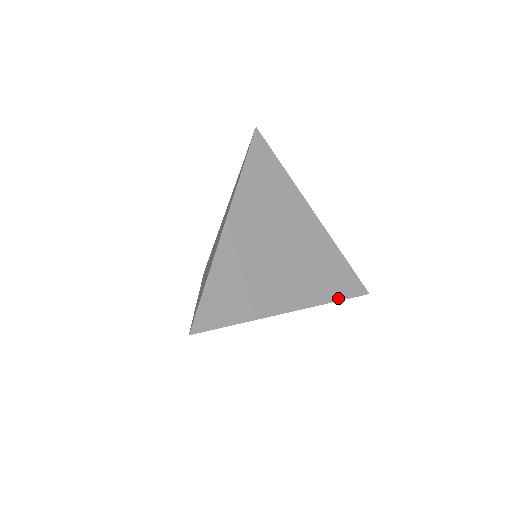
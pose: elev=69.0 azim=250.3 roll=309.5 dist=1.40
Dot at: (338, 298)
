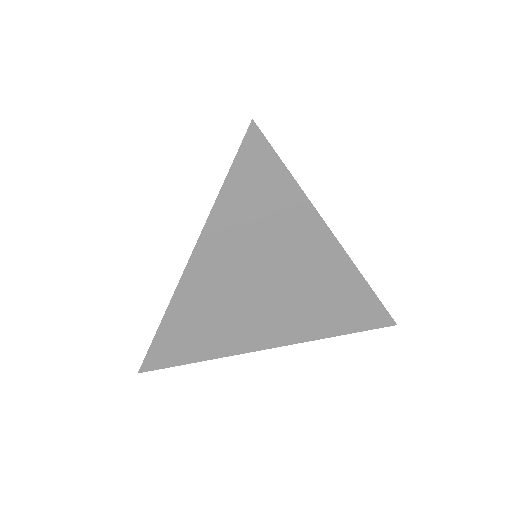
Dot at: (345, 332)
